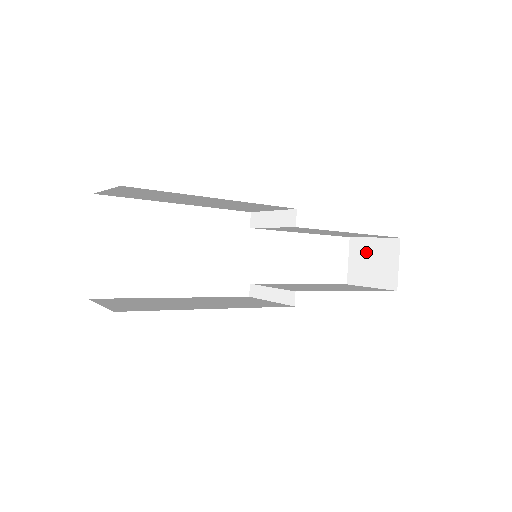
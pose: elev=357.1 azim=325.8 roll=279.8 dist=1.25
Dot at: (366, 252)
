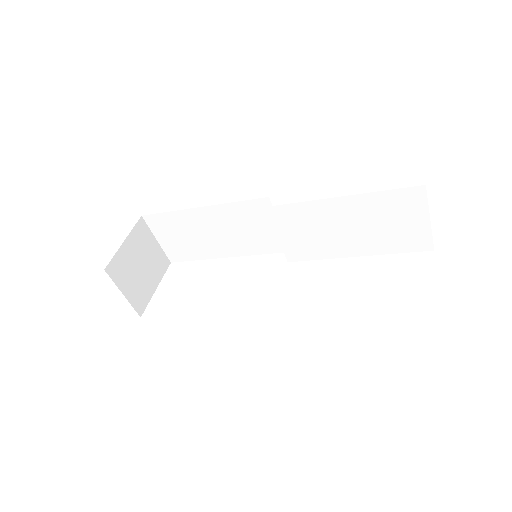
Dot at: occluded
